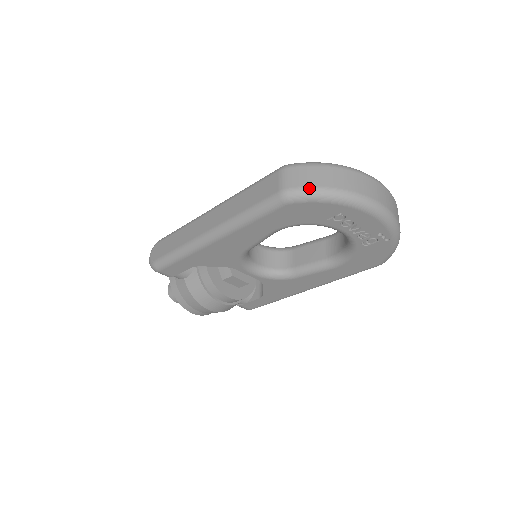
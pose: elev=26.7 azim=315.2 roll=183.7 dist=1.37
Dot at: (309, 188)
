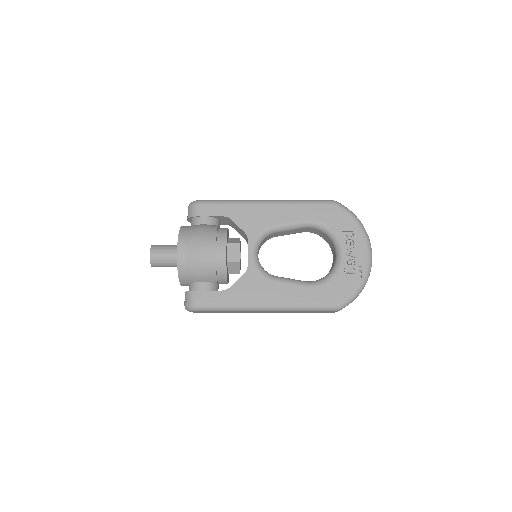
Dot at: (347, 208)
